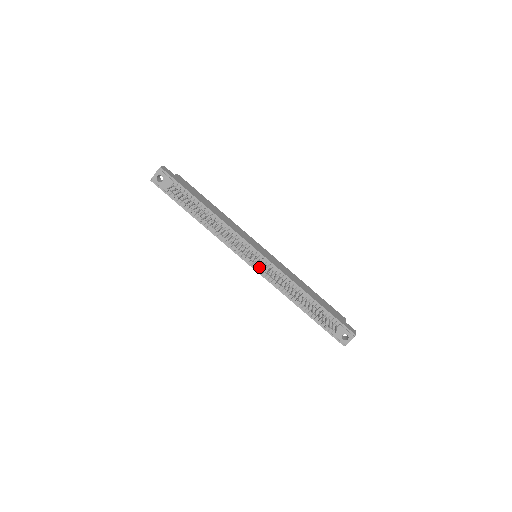
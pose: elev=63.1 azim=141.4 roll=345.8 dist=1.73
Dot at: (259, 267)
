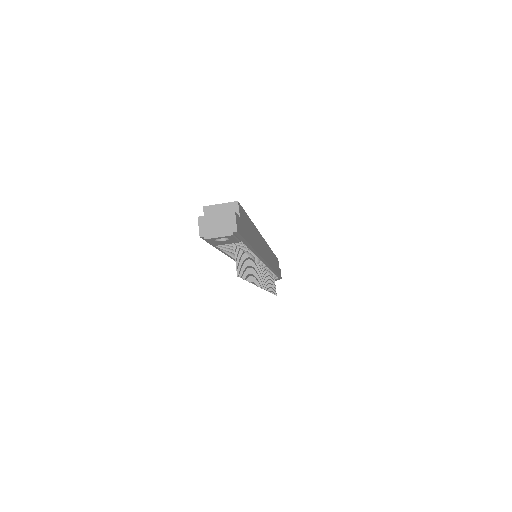
Dot at: (265, 289)
